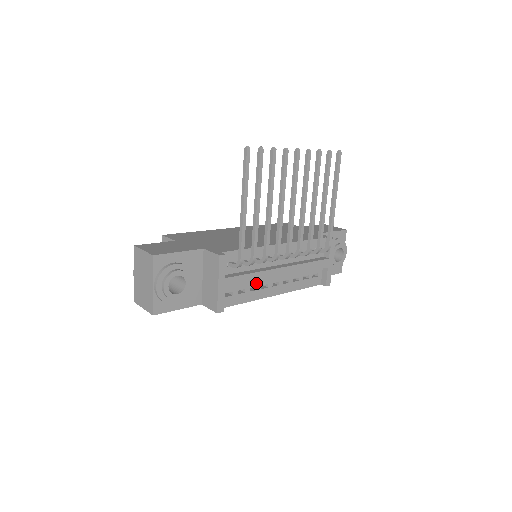
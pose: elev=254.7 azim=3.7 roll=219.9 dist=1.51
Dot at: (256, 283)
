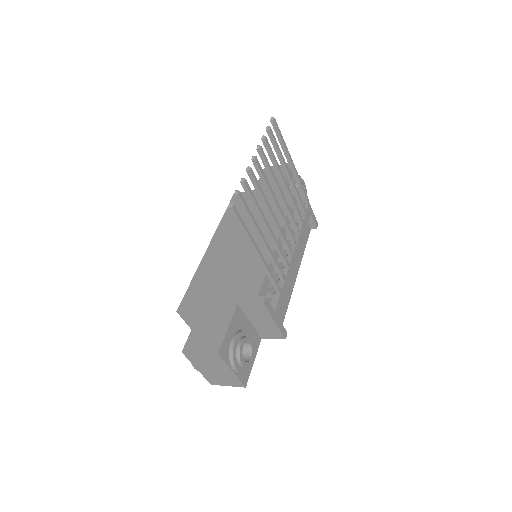
Dot at: occluded
